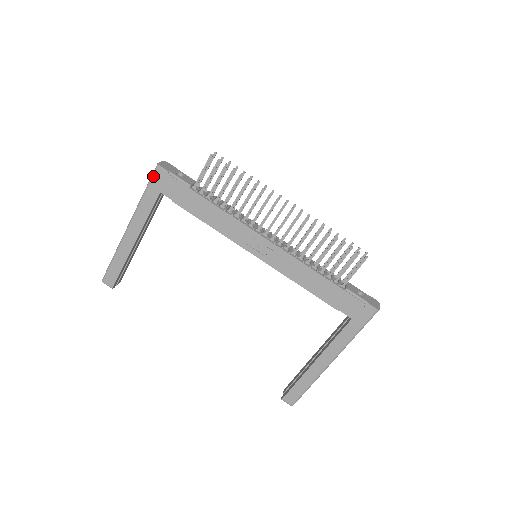
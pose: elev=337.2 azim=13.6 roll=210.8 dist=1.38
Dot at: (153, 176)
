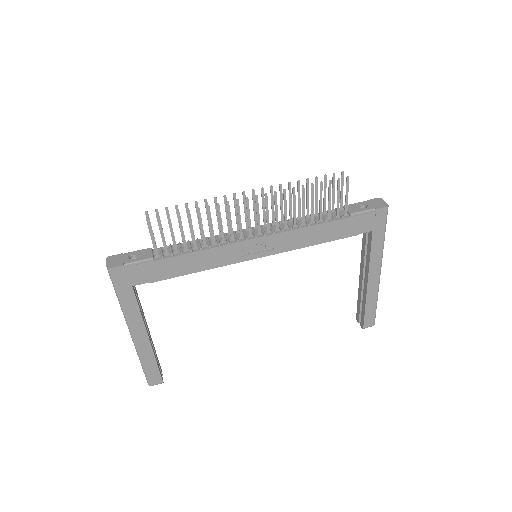
Dot at: (113, 281)
